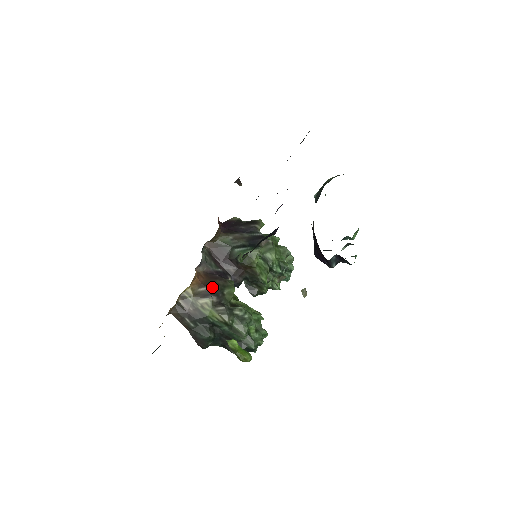
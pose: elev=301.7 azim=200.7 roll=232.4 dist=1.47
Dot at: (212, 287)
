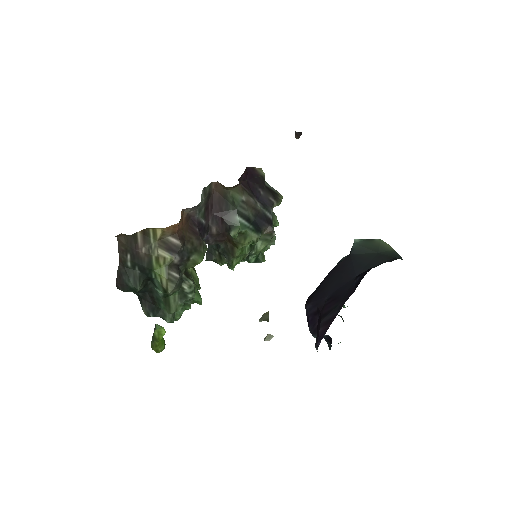
Dot at: (184, 243)
